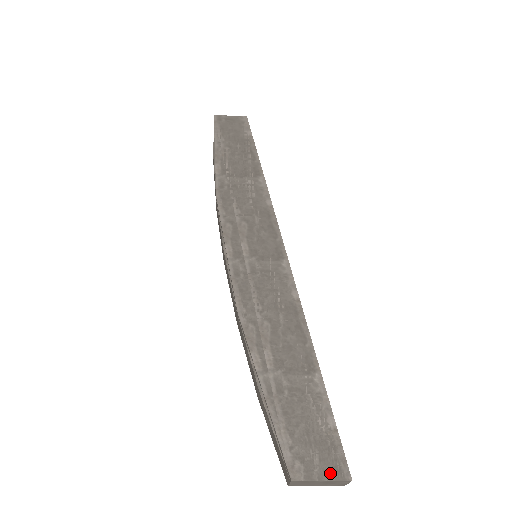
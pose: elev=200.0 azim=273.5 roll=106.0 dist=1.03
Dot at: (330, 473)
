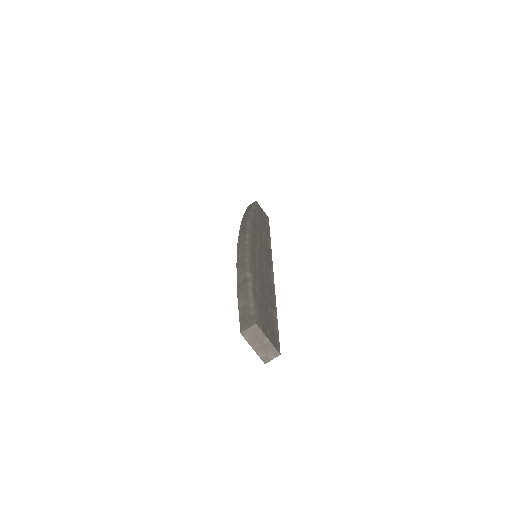
Dot at: (272, 341)
